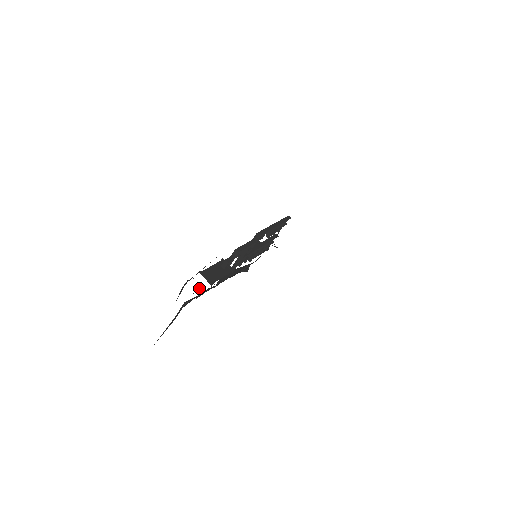
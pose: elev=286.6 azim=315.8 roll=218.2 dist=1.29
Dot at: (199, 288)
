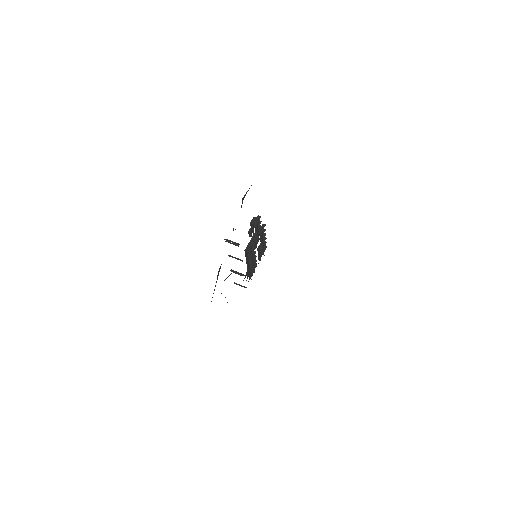
Dot at: occluded
